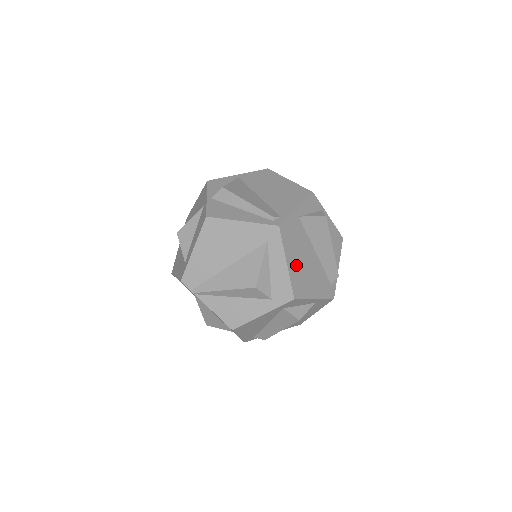
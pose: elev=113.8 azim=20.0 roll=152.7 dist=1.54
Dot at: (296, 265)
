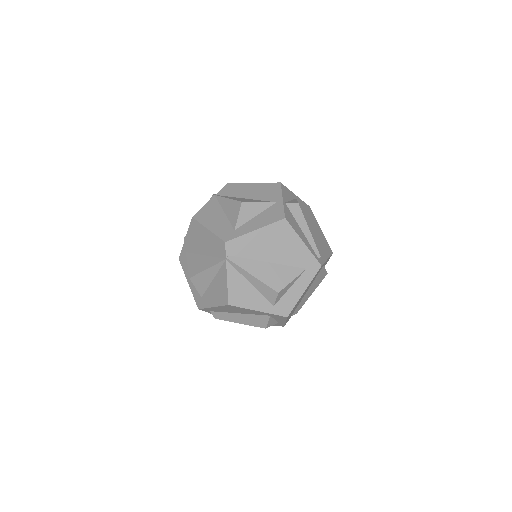
Dot at: occluded
